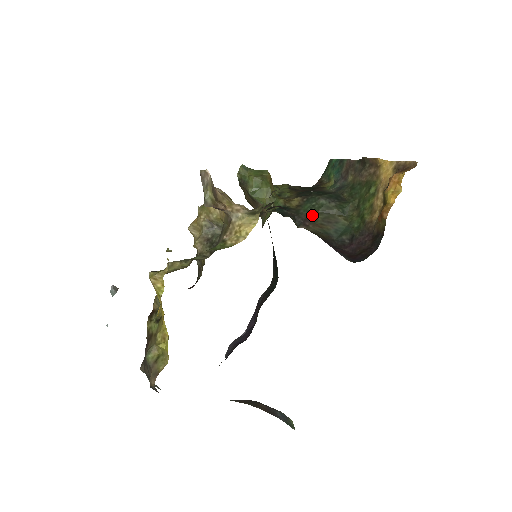
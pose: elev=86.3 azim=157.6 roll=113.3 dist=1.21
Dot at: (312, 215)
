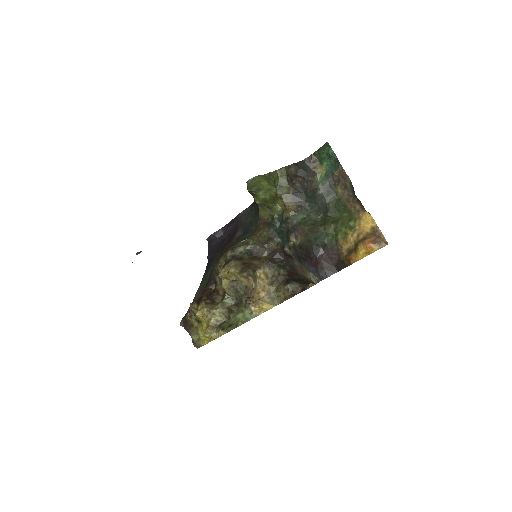
Dot at: (302, 226)
